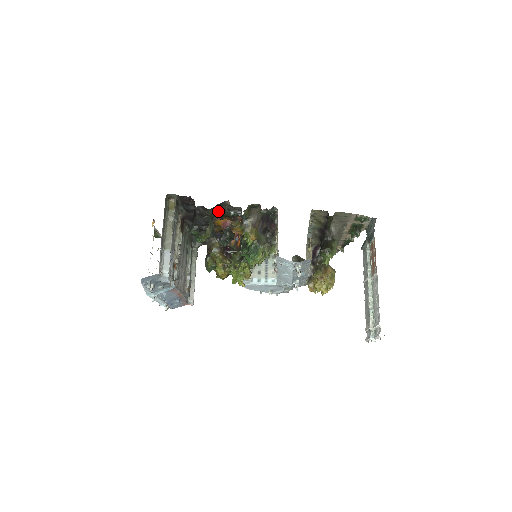
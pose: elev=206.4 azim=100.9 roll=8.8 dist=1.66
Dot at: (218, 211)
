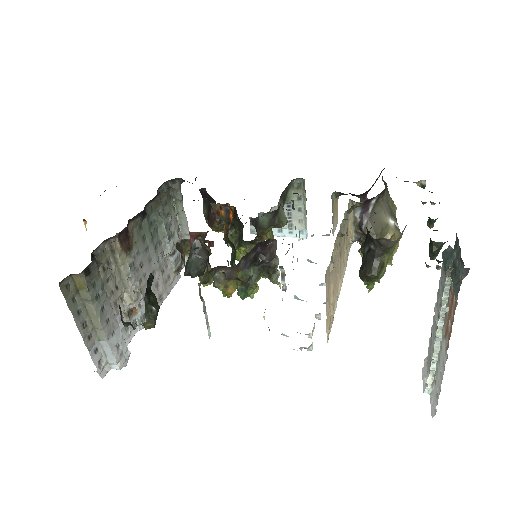
Dot at: occluded
